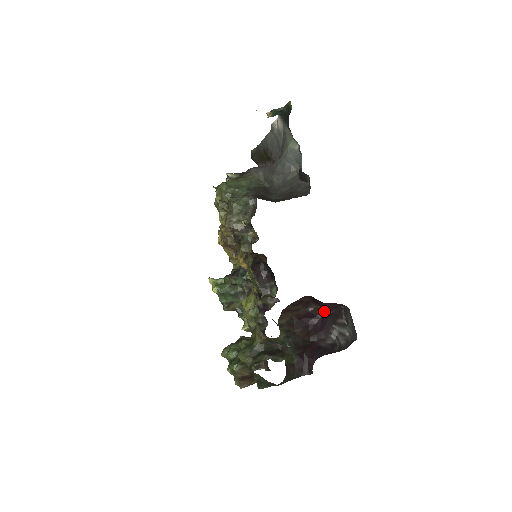
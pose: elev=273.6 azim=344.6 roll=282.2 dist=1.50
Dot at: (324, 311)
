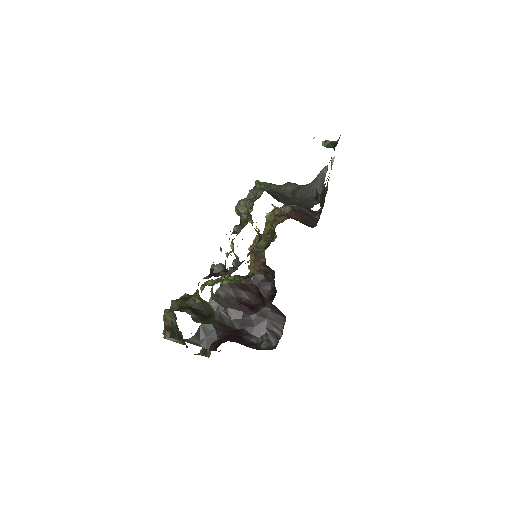
Dot at: (263, 308)
